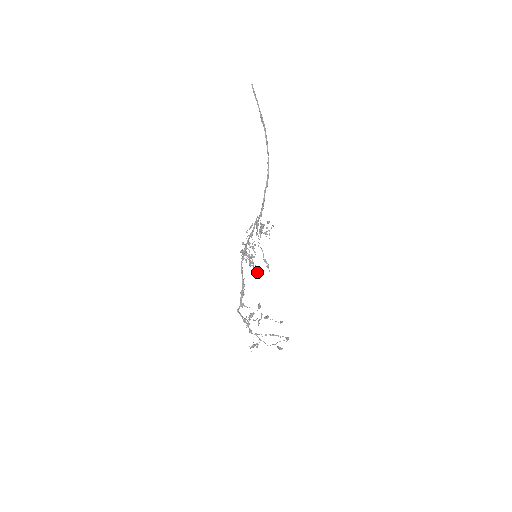
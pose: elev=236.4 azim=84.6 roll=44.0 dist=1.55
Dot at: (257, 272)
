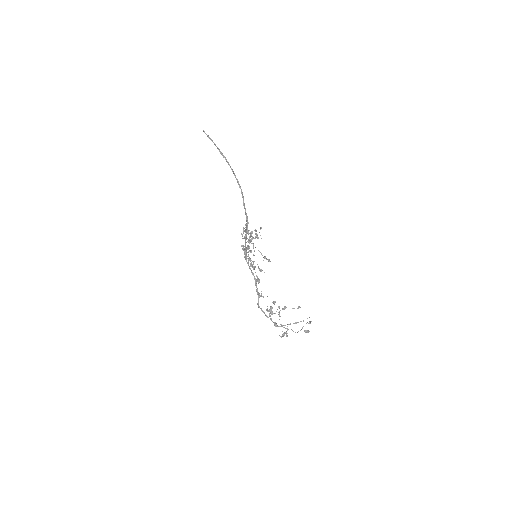
Dot at: occluded
